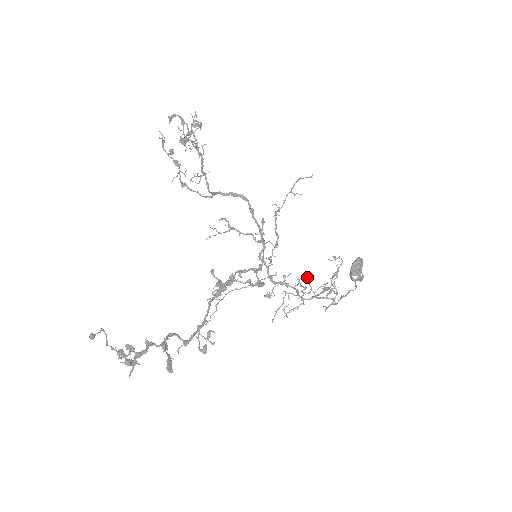
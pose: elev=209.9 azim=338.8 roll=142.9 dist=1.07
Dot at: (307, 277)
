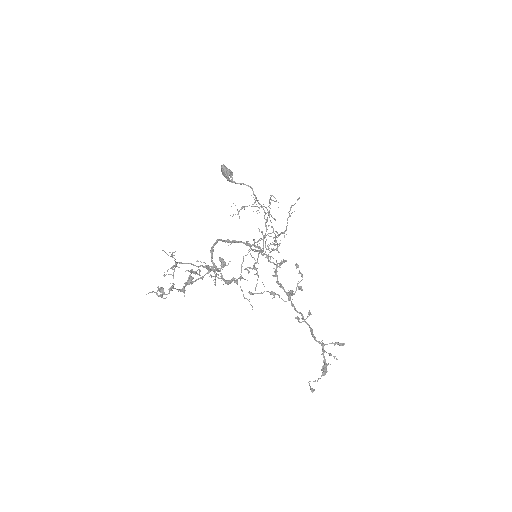
Dot at: occluded
